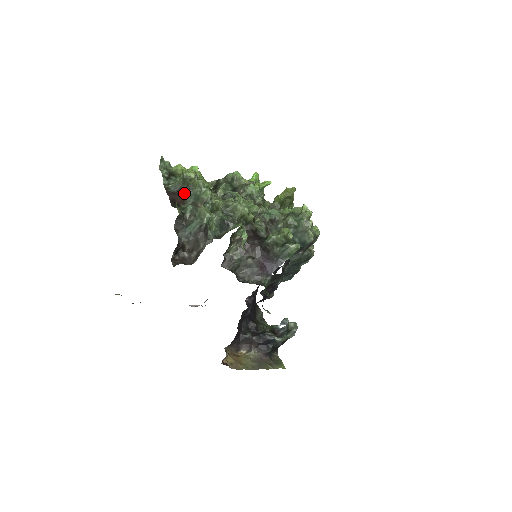
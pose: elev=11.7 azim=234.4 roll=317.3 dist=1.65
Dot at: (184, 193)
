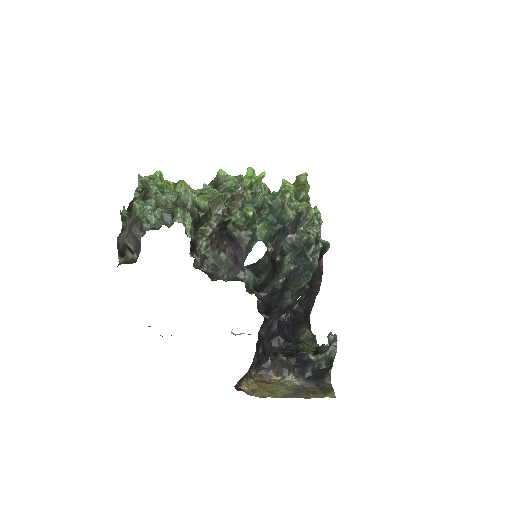
Dot at: (146, 199)
